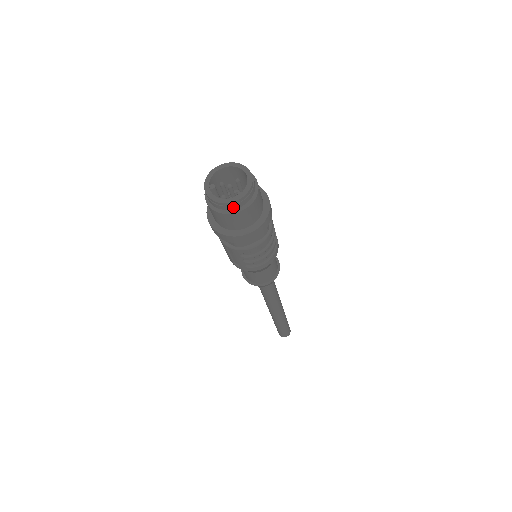
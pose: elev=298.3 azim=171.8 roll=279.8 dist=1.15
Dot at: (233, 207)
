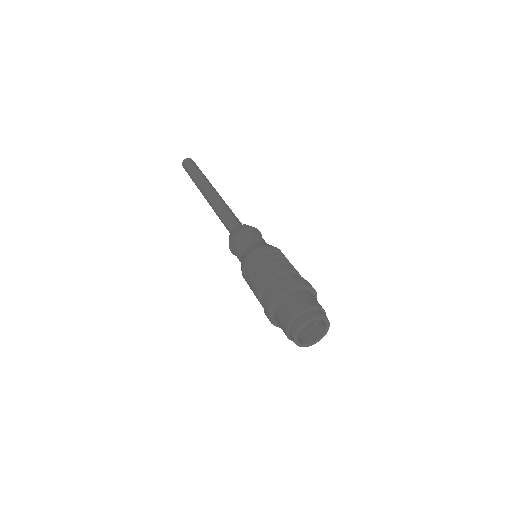
Dot at: occluded
